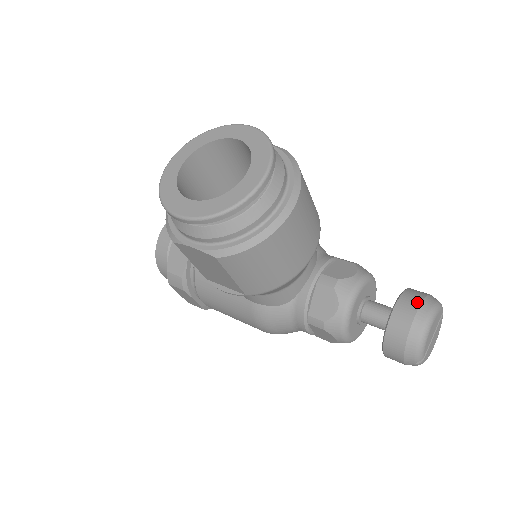
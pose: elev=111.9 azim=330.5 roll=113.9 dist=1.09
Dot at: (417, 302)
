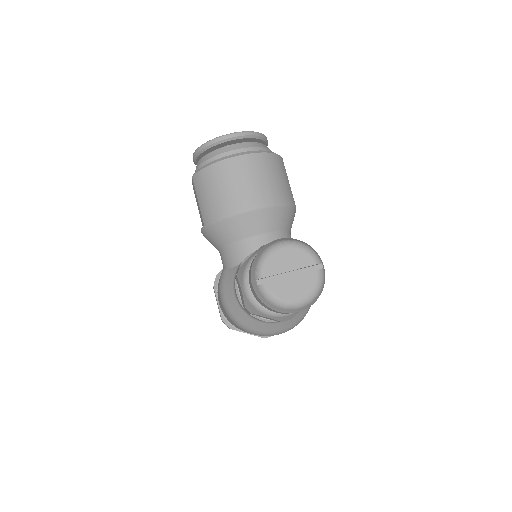
Dot at: occluded
